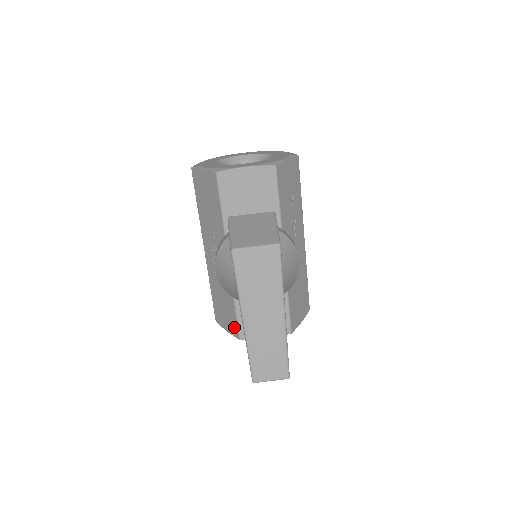
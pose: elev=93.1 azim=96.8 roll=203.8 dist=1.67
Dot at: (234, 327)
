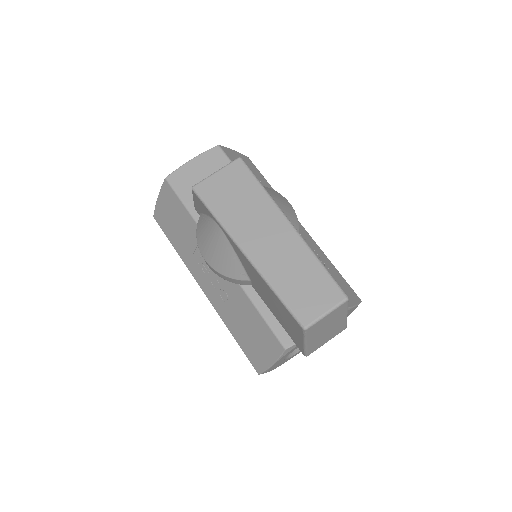
Dot at: (271, 341)
